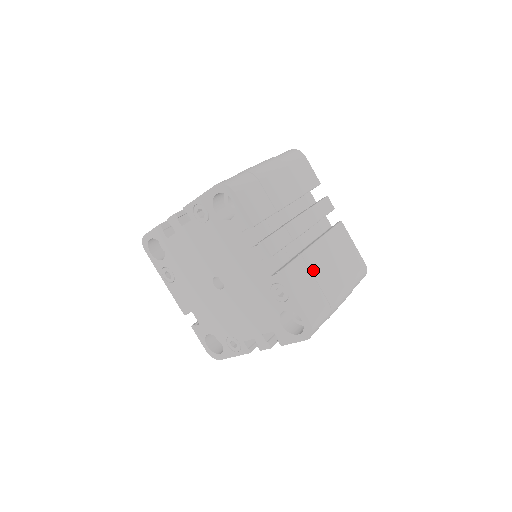
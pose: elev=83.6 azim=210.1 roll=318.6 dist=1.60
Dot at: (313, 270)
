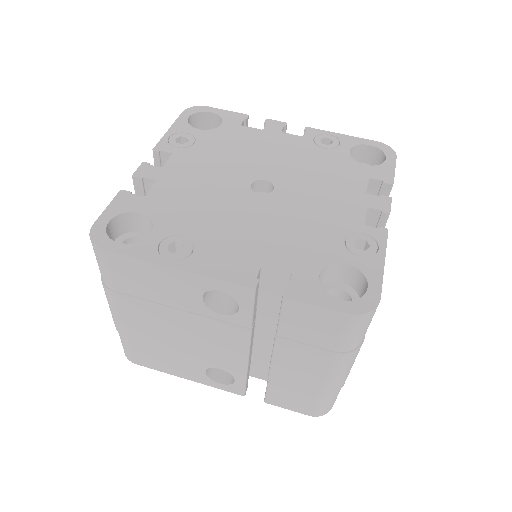
Dot at: occluded
